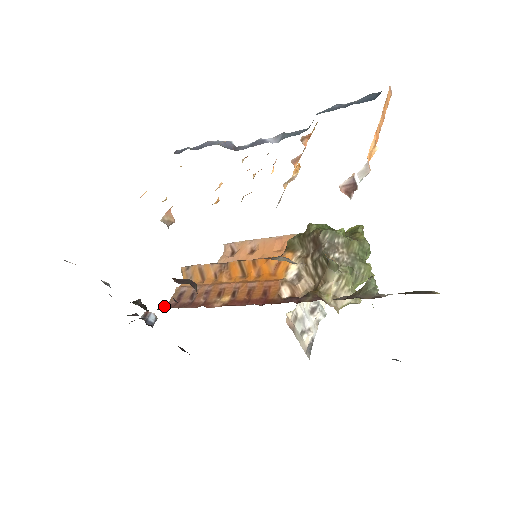
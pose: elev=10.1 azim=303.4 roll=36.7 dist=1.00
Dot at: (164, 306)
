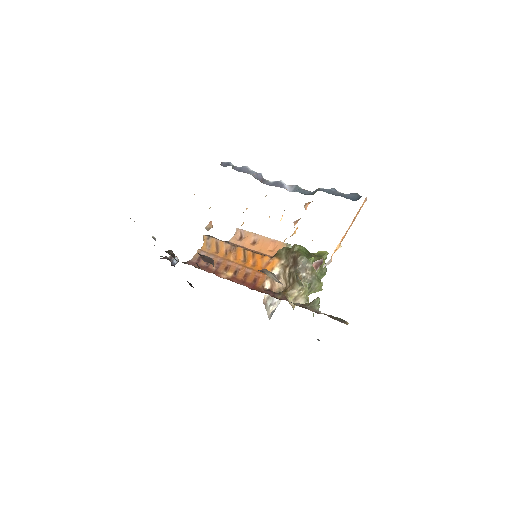
Dot at: (188, 262)
